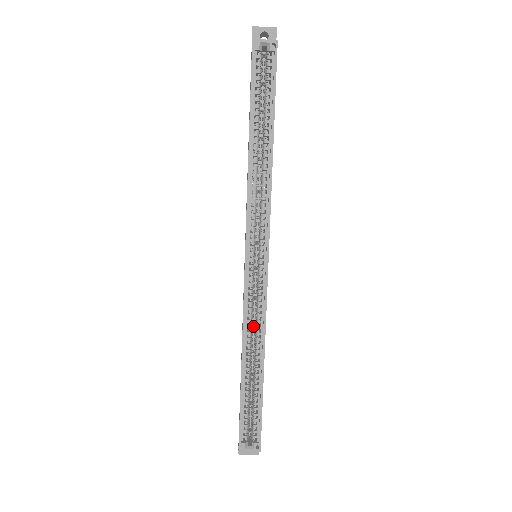
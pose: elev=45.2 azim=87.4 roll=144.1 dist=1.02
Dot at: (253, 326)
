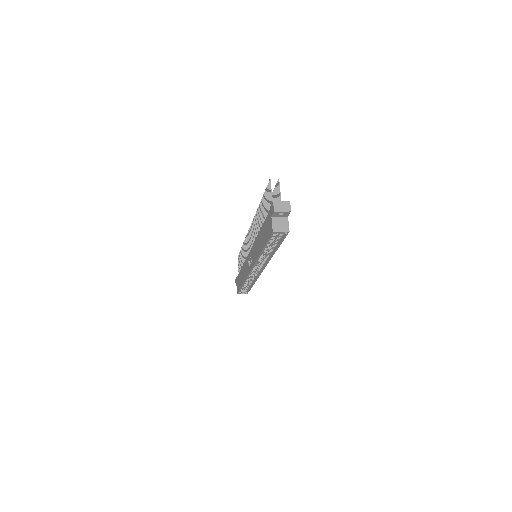
Dot at: occluded
